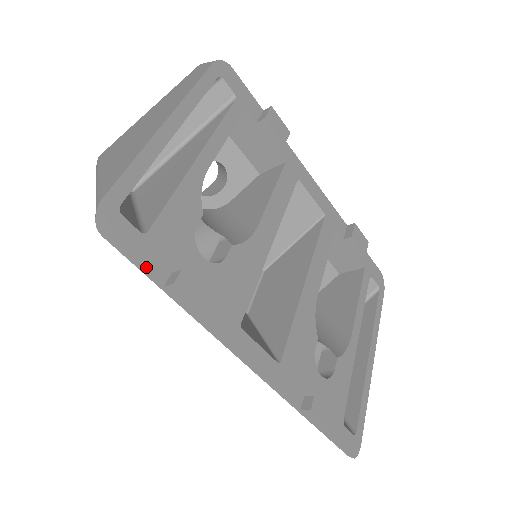
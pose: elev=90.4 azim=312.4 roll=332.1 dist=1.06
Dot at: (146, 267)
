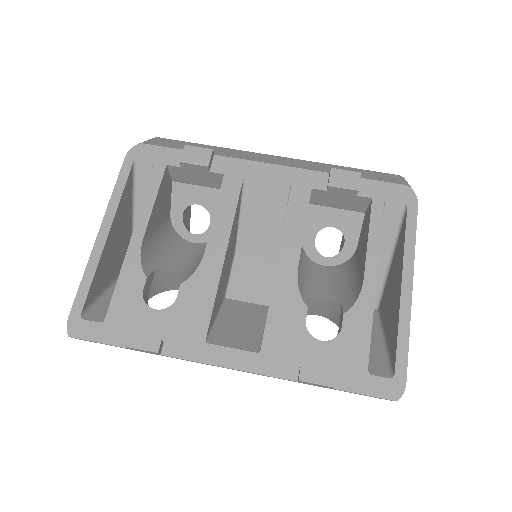
Dot at: (110, 343)
